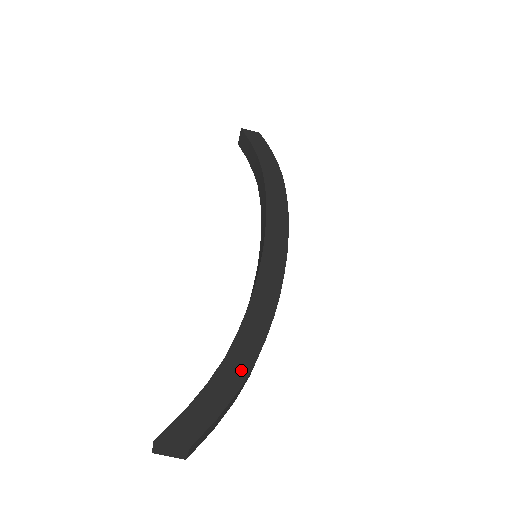
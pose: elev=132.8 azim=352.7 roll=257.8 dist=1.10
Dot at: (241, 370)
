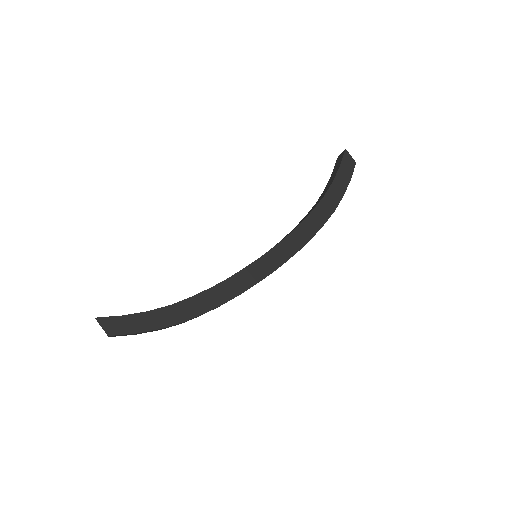
Dot at: (172, 319)
